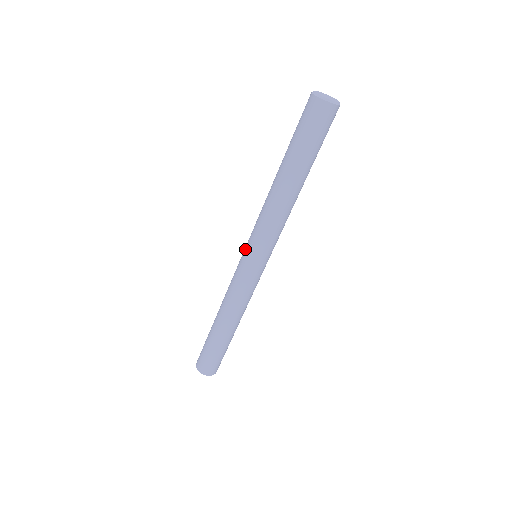
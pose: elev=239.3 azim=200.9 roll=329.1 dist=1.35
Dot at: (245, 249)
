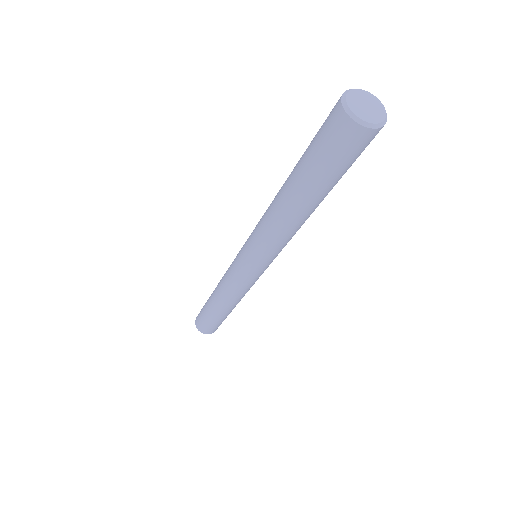
Dot at: (242, 252)
